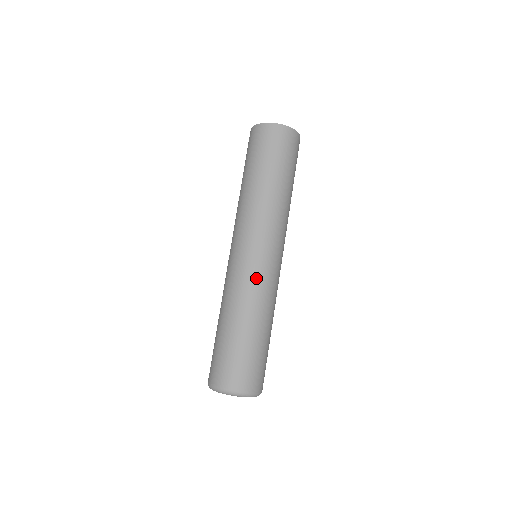
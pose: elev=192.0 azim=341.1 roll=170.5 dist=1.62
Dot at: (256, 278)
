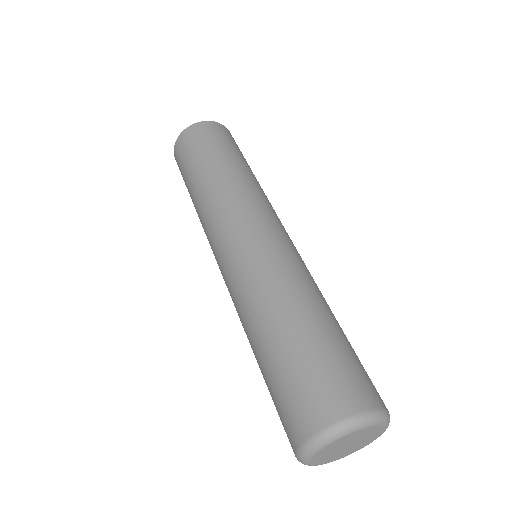
Dot at: (245, 270)
